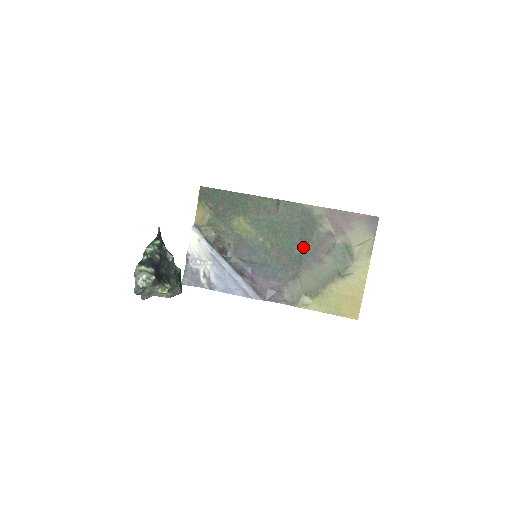
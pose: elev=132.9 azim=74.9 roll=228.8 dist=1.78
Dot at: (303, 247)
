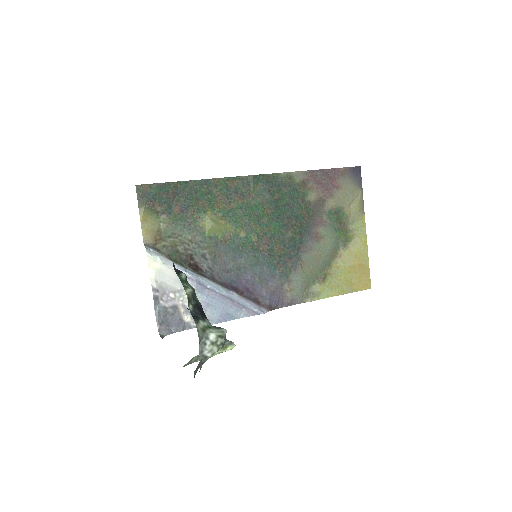
Dot at: (295, 227)
